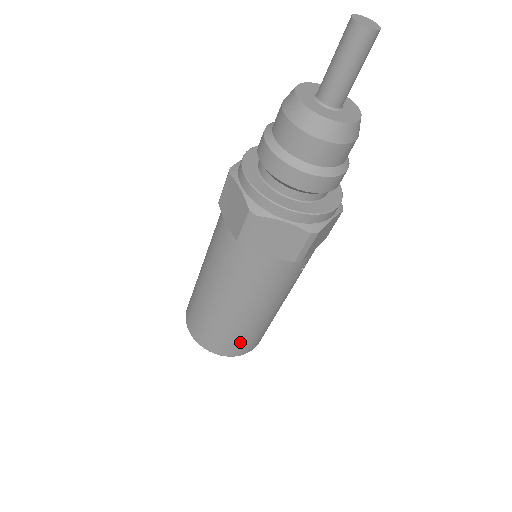
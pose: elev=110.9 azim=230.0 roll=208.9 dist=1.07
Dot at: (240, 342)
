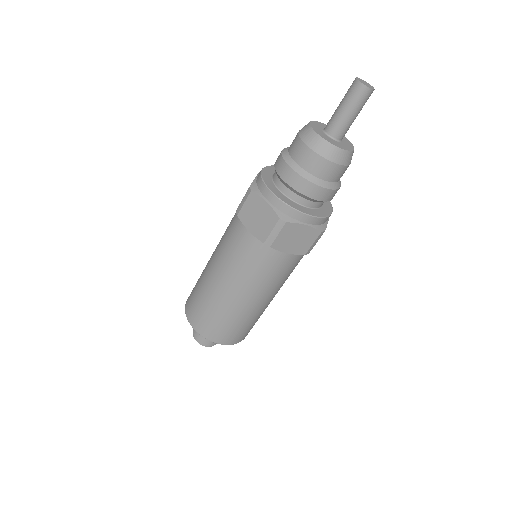
Dot at: (244, 330)
